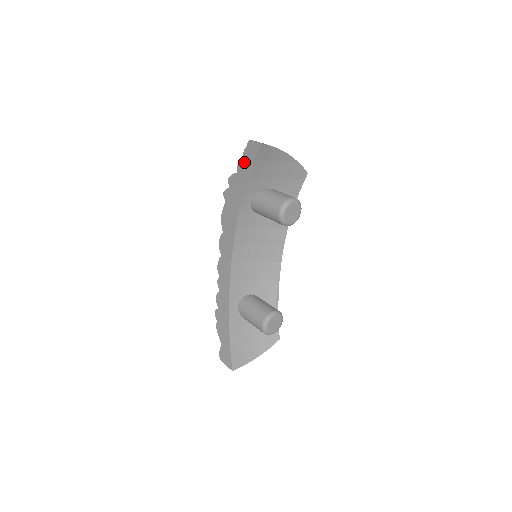
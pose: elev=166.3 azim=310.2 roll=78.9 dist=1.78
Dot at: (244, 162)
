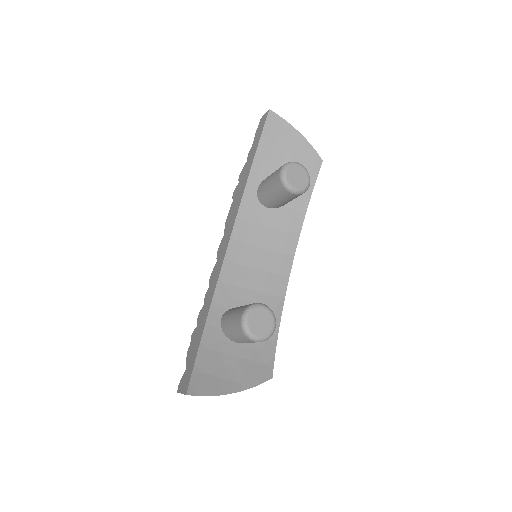
Dot at: (254, 143)
